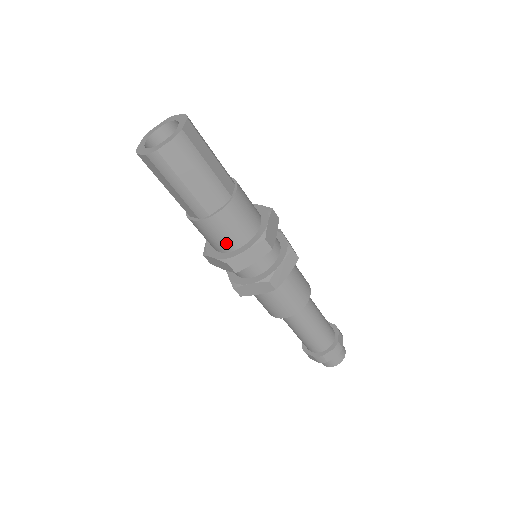
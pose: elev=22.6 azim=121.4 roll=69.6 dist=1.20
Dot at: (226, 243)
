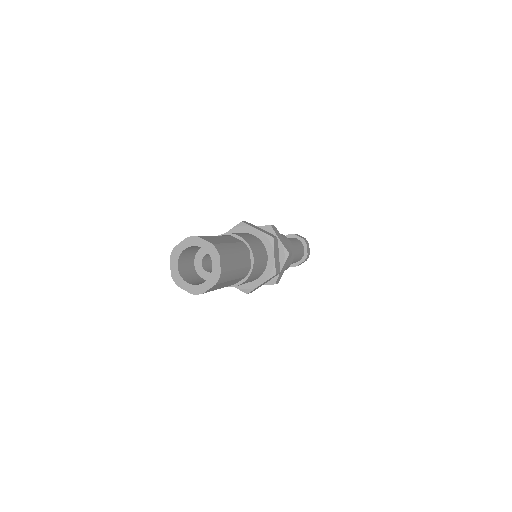
Dot at: occluded
